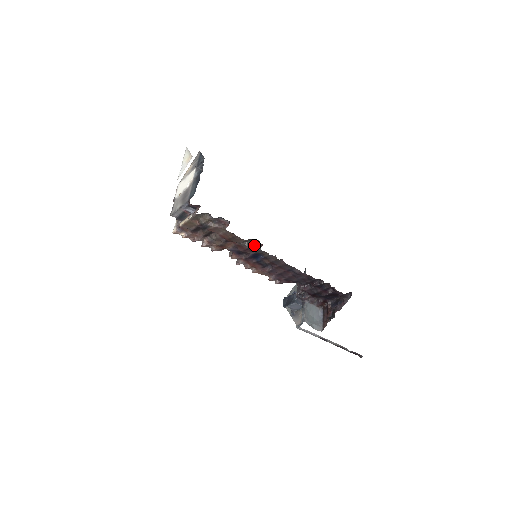
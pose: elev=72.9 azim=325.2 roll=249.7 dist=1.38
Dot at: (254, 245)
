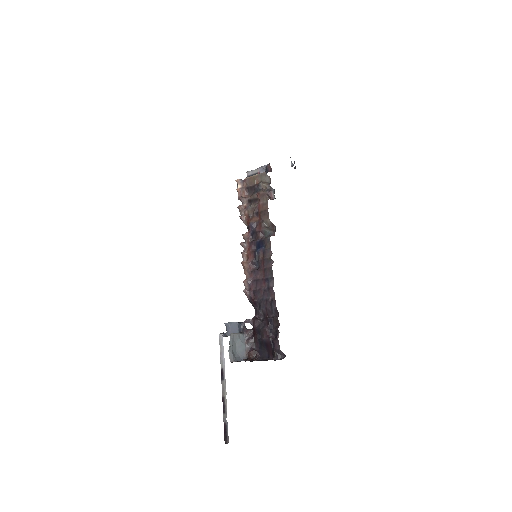
Dot at: (269, 231)
